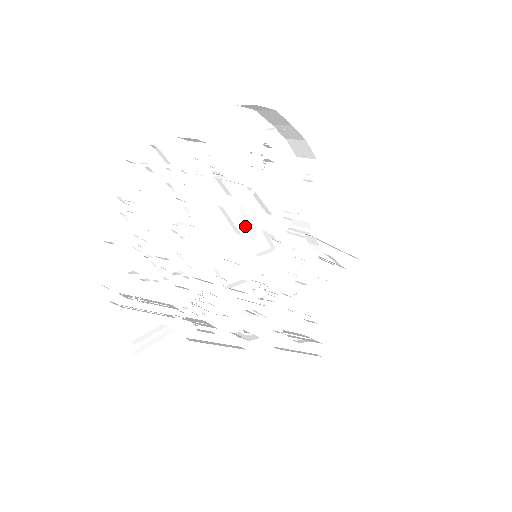
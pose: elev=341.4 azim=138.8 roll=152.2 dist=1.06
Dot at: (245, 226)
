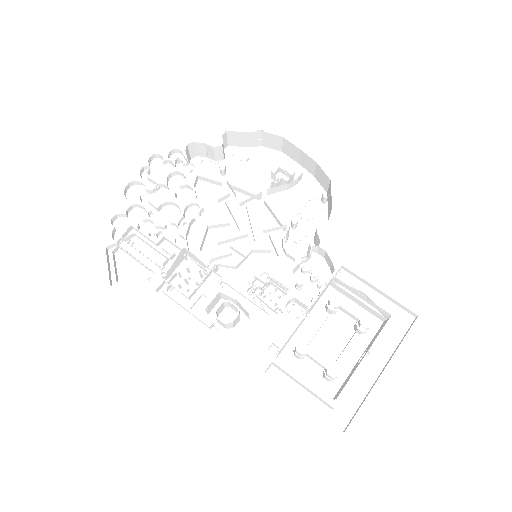
Dot at: (257, 234)
